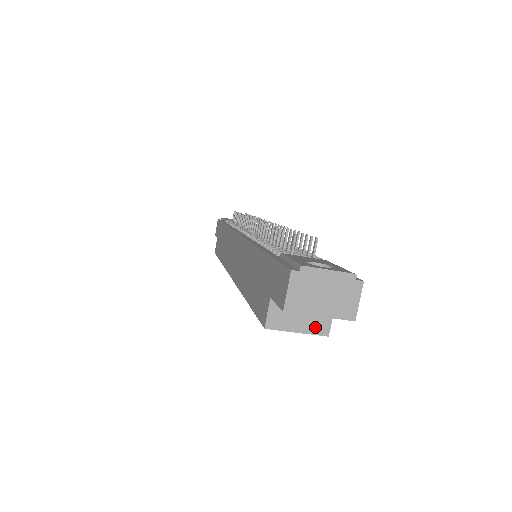
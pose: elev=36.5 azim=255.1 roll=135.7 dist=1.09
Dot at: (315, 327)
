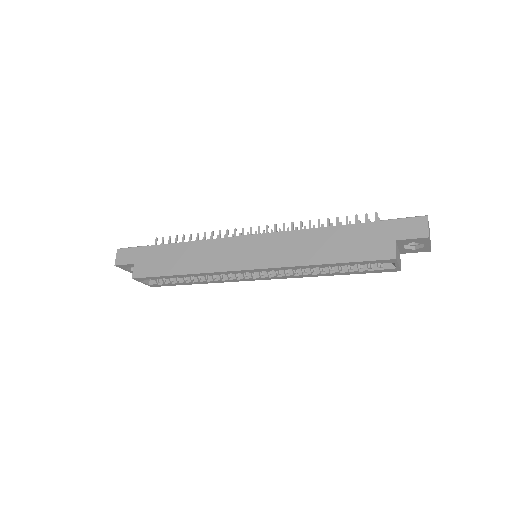
Dot at: (400, 264)
